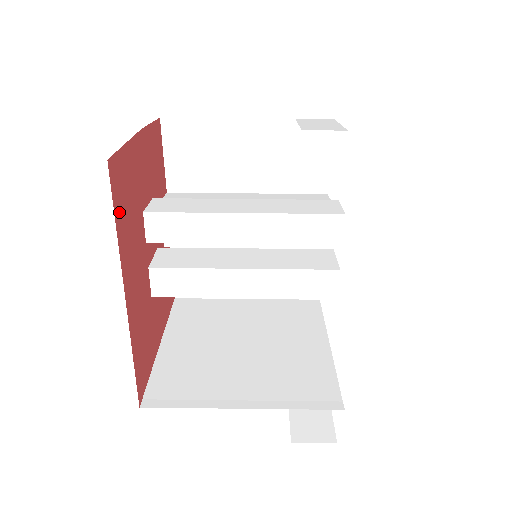
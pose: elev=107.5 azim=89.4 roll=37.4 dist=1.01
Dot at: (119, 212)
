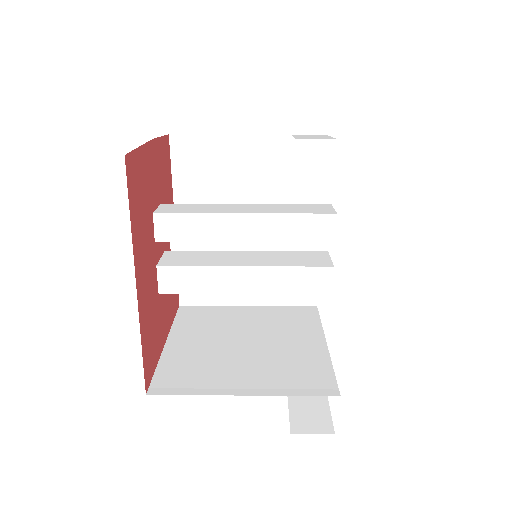
Dot at: (133, 204)
